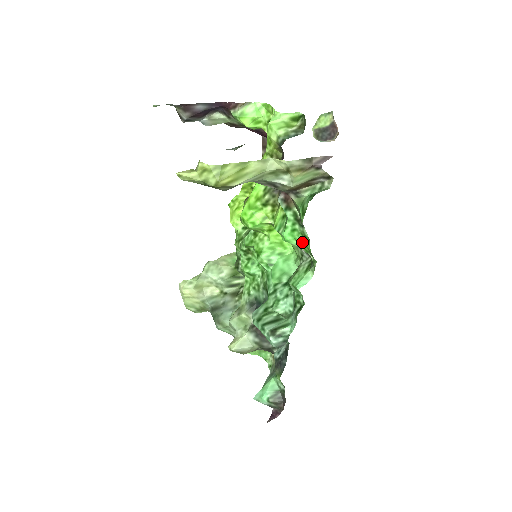
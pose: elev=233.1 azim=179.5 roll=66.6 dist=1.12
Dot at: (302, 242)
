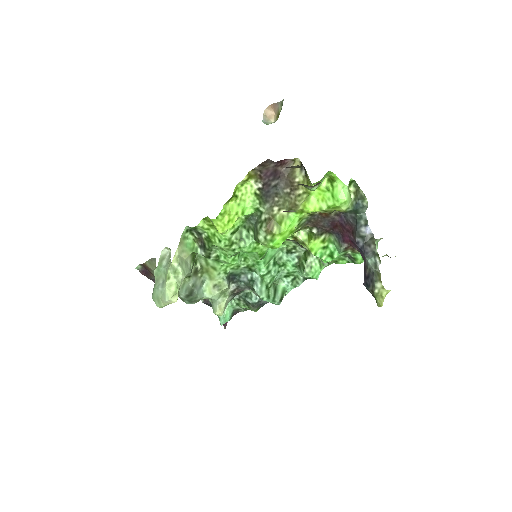
Dot at: (336, 260)
